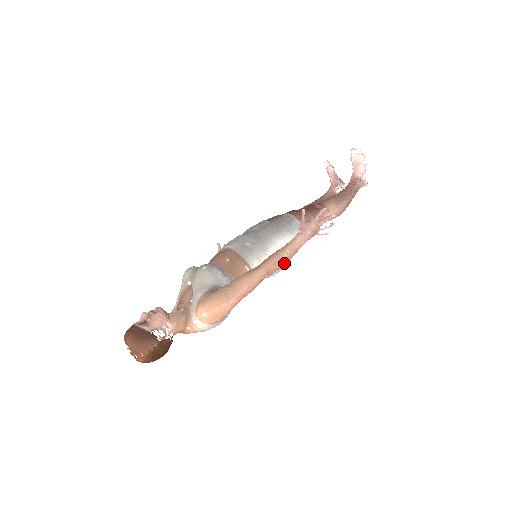
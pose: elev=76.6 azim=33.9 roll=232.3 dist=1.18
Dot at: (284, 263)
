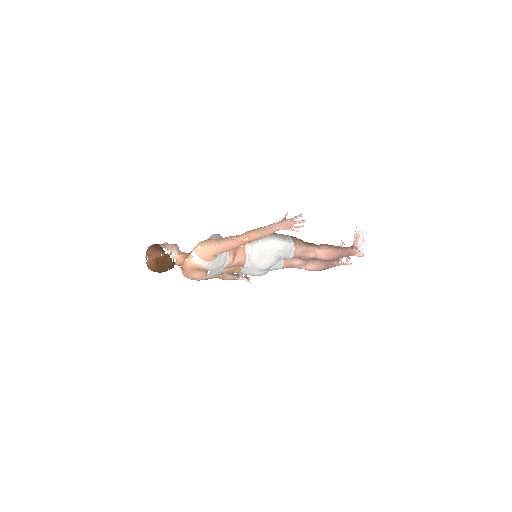
Dot at: (261, 234)
